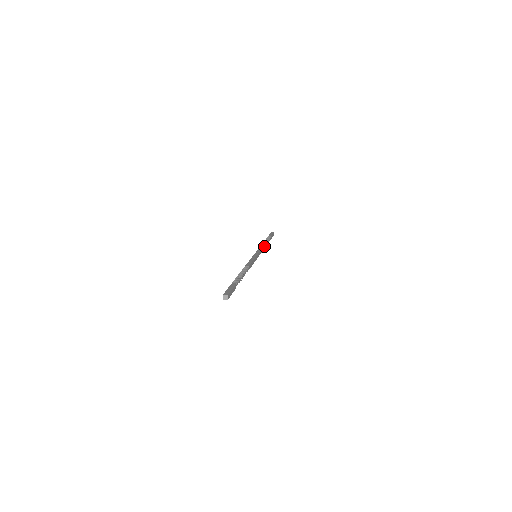
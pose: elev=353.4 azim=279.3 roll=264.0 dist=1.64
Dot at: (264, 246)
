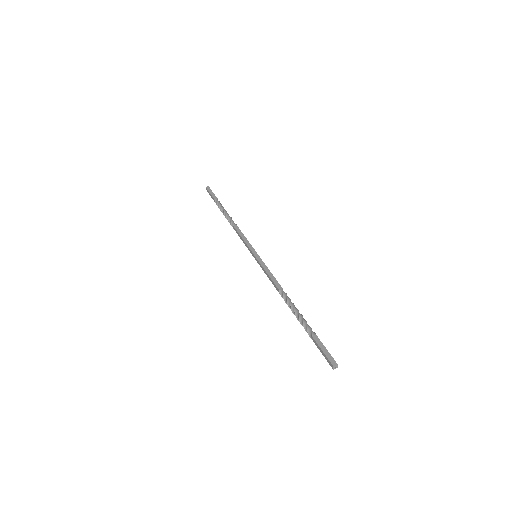
Dot at: (238, 228)
